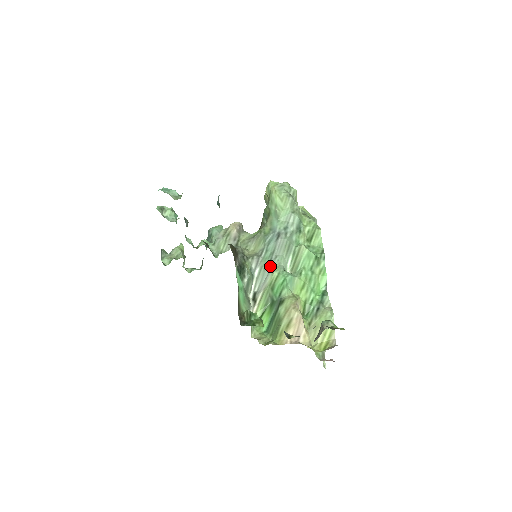
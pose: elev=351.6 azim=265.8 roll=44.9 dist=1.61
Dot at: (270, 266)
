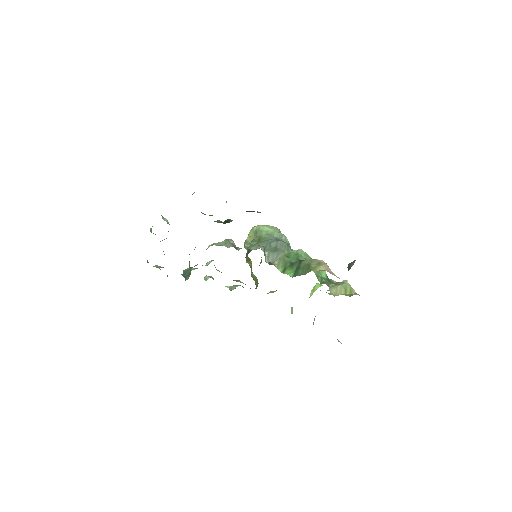
Dot at: (278, 251)
